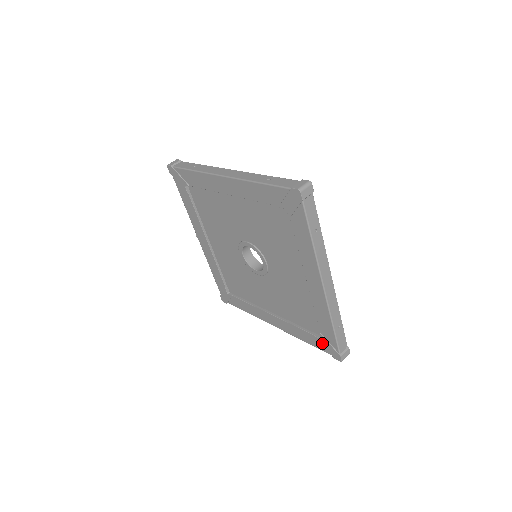
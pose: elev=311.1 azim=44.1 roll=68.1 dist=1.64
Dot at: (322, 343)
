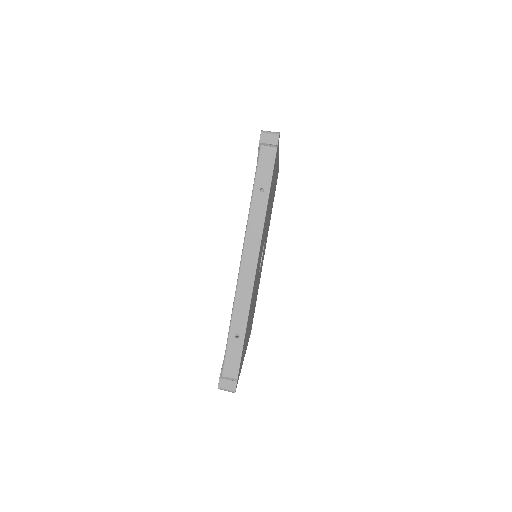
Dot at: occluded
